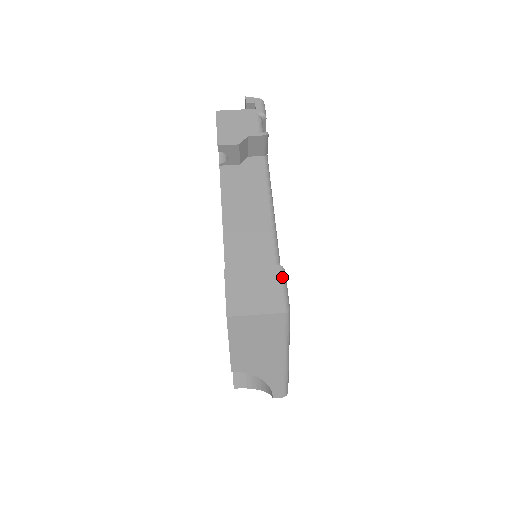
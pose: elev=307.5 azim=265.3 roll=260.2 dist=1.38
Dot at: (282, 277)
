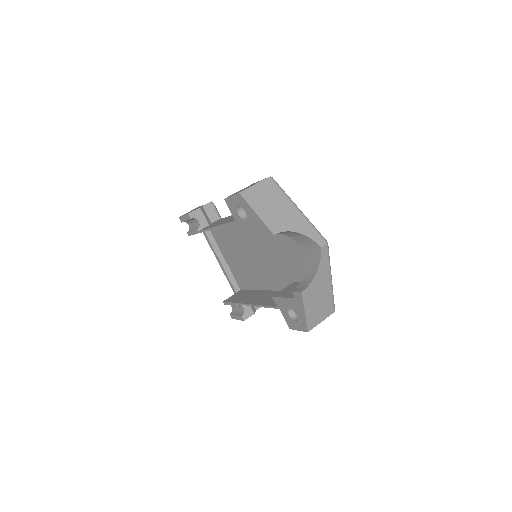
Dot at: occluded
